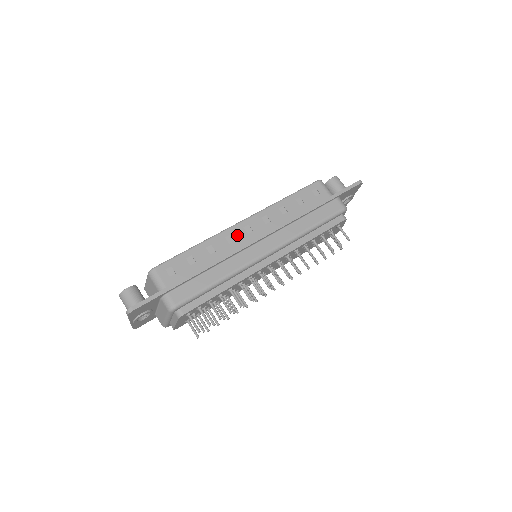
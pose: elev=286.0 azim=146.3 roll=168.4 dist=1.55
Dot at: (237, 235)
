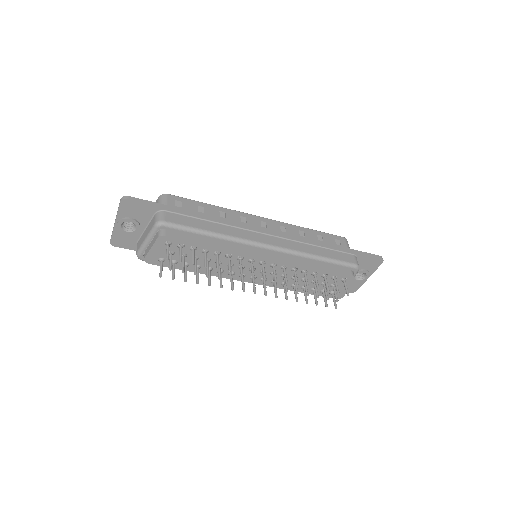
Dot at: (252, 221)
